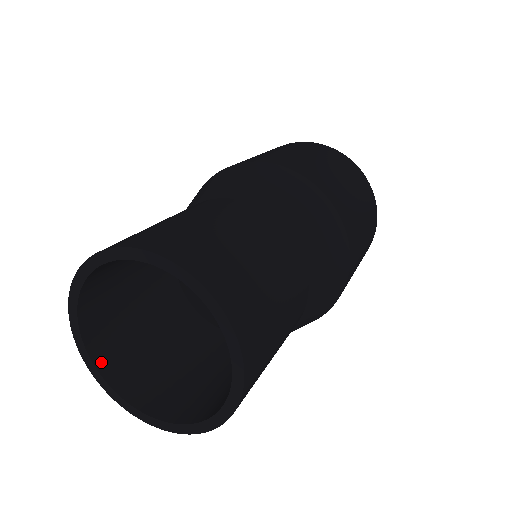
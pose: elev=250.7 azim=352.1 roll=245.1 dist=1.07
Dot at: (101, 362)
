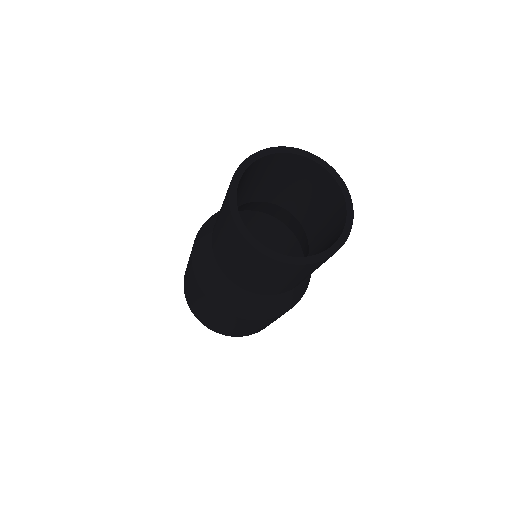
Dot at: (252, 239)
